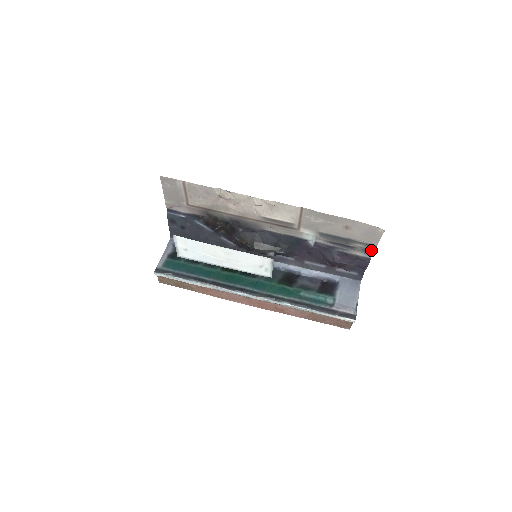
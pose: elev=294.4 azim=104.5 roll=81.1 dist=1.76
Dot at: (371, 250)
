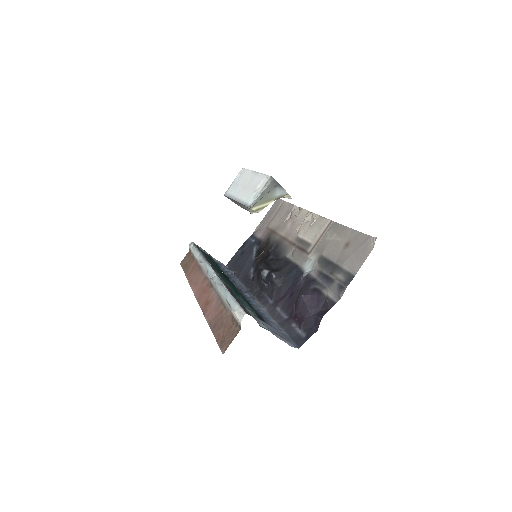
Dot at: (345, 285)
